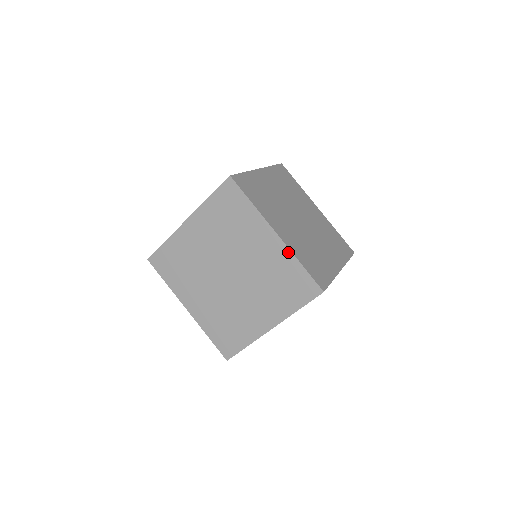
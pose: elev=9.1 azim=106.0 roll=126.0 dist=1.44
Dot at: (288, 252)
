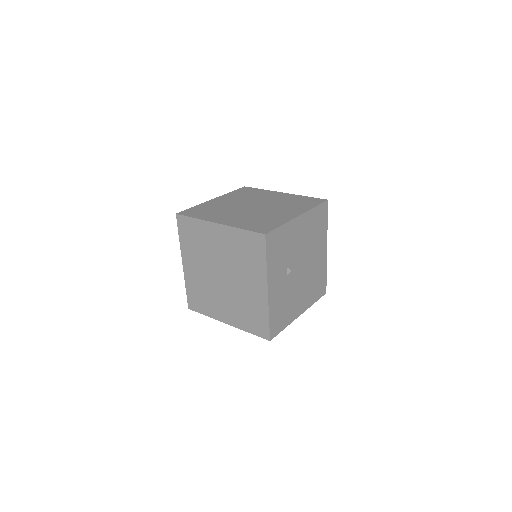
Dot at: (230, 229)
